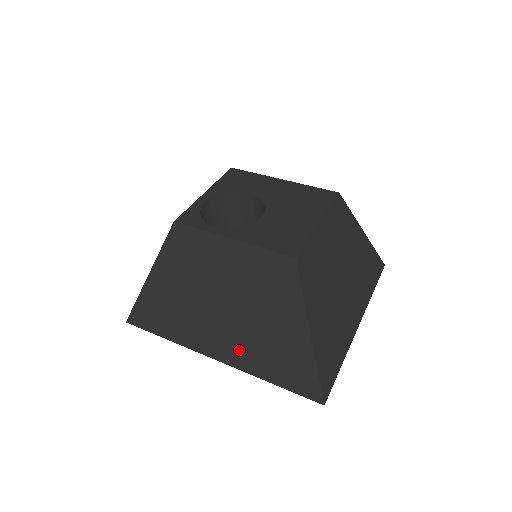
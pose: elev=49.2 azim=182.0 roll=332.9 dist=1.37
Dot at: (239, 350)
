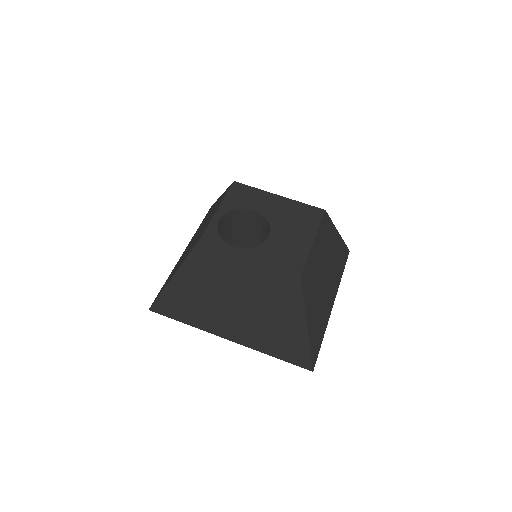
Dot at: (249, 334)
